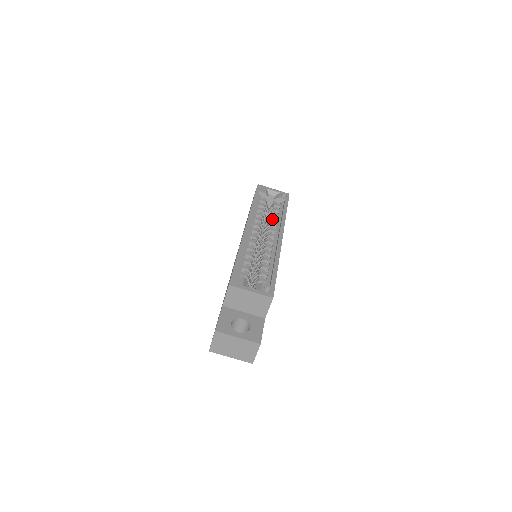
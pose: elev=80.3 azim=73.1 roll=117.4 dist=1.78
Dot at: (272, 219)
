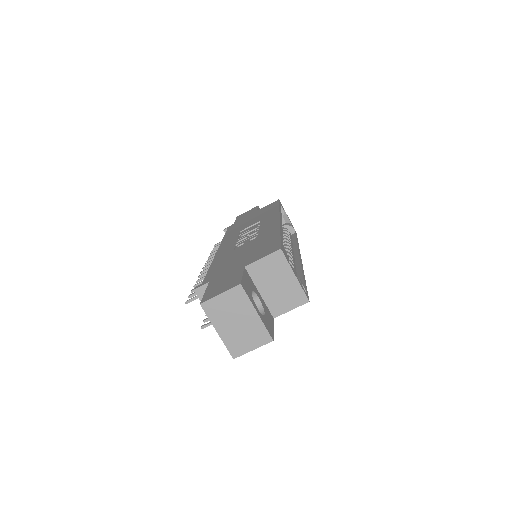
Dot at: (288, 237)
